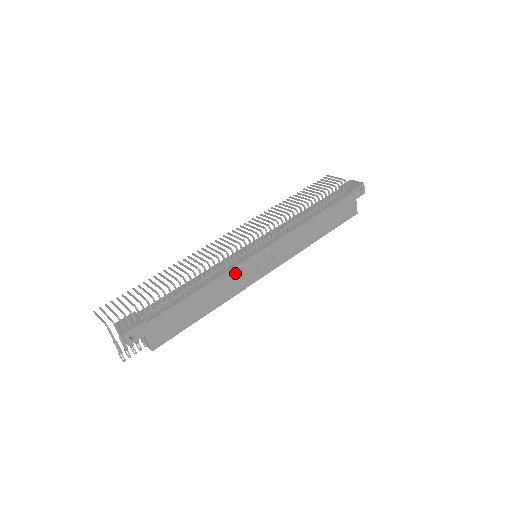
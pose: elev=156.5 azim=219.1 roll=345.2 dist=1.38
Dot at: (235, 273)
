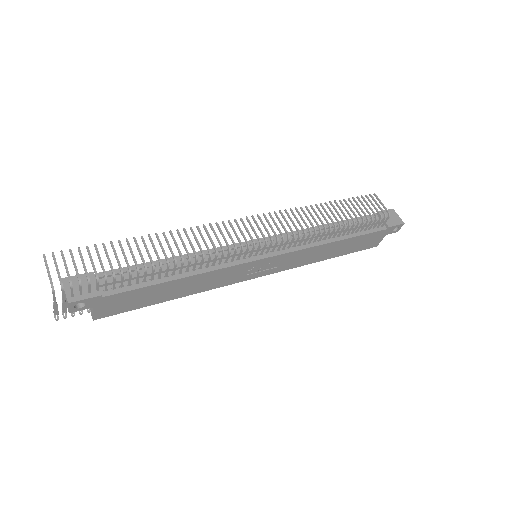
Dot at: (226, 272)
